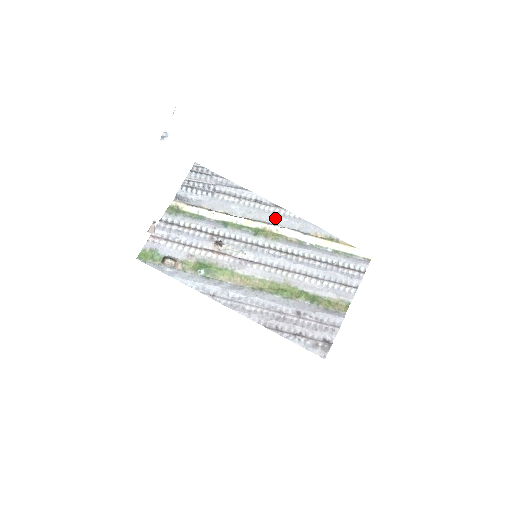
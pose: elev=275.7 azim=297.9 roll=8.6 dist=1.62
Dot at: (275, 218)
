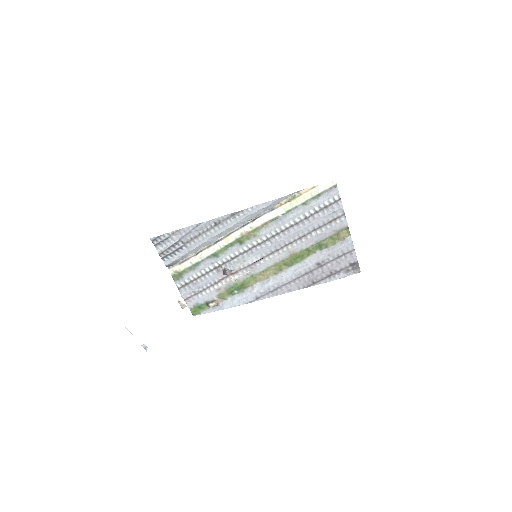
Dot at: (241, 222)
